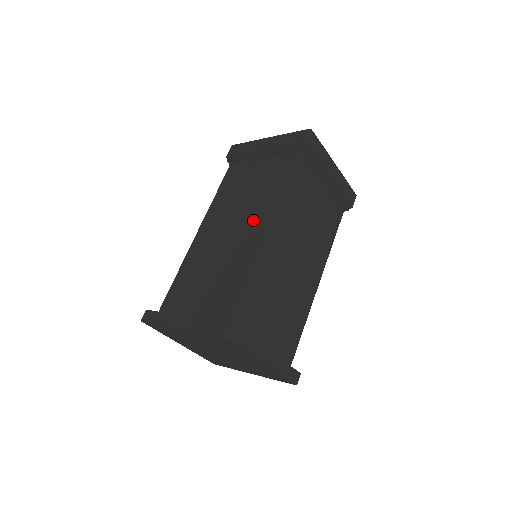
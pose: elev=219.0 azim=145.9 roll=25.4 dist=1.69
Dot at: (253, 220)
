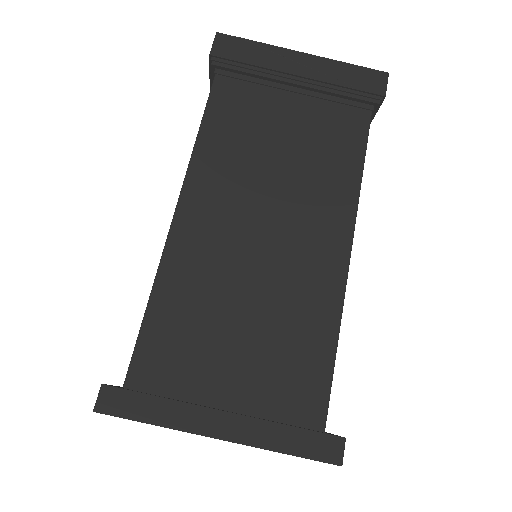
Dot at: occluded
